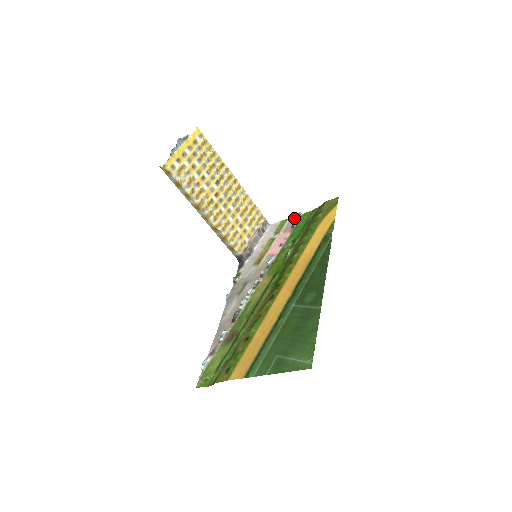
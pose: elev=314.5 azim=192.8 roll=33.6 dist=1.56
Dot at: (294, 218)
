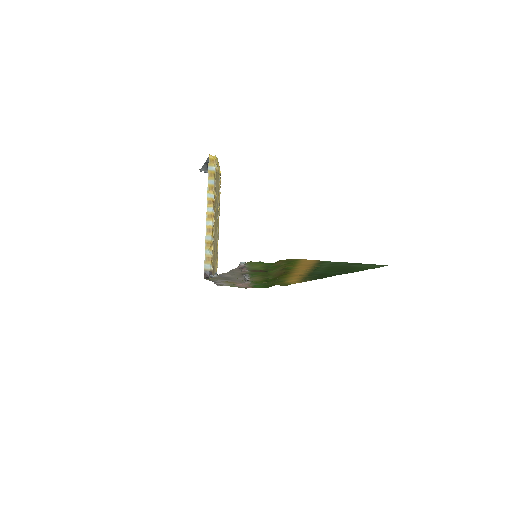
Dot at: occluded
